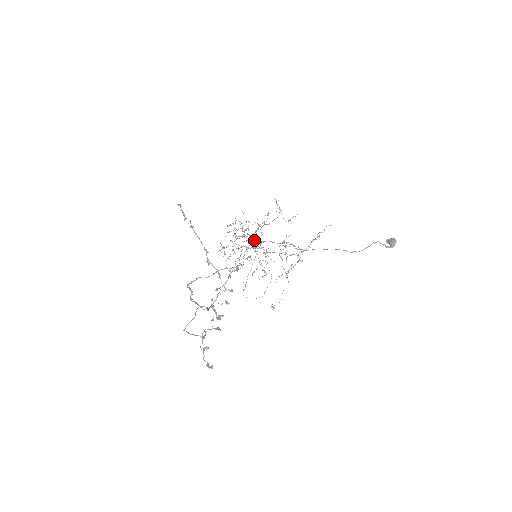
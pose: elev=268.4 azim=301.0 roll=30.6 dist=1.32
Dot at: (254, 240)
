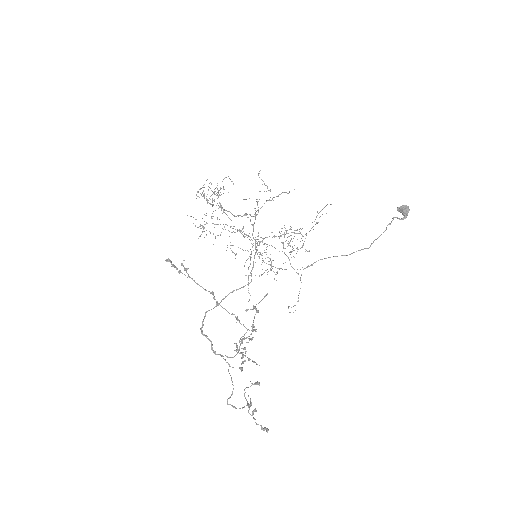
Dot at: occluded
